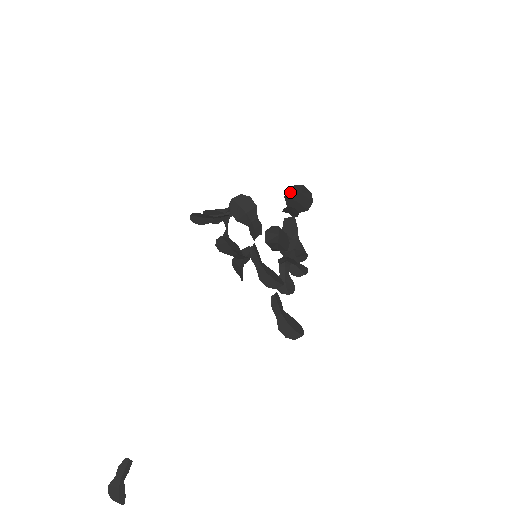
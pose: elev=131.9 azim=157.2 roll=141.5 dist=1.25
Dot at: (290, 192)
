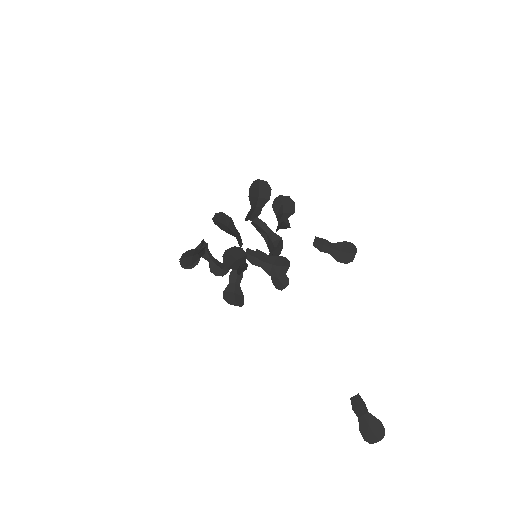
Dot at: (251, 191)
